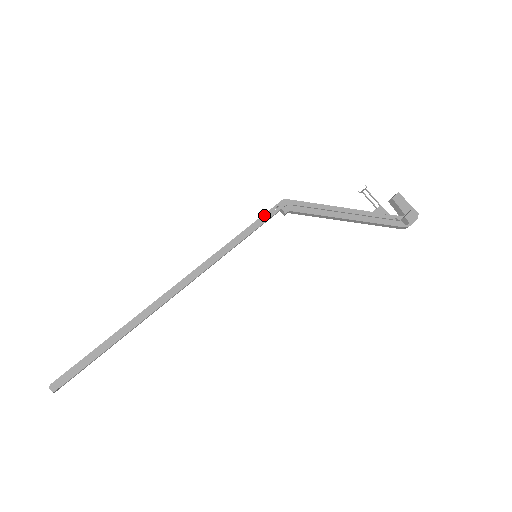
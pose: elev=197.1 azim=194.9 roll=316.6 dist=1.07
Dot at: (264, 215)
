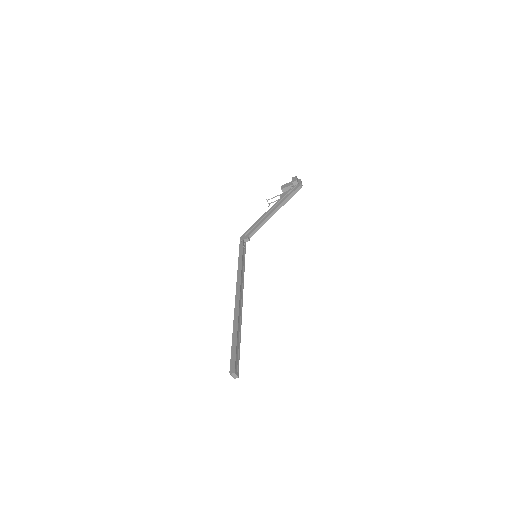
Dot at: (240, 247)
